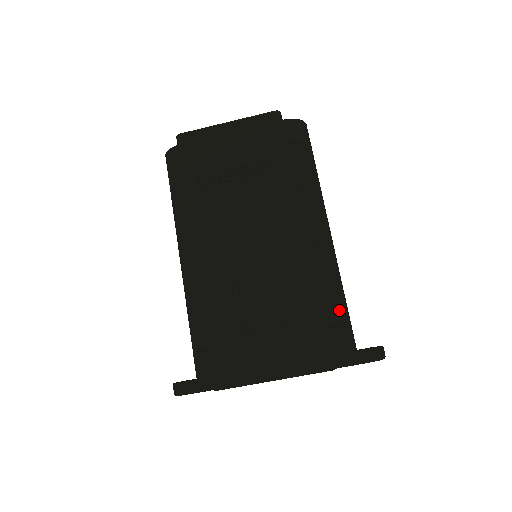
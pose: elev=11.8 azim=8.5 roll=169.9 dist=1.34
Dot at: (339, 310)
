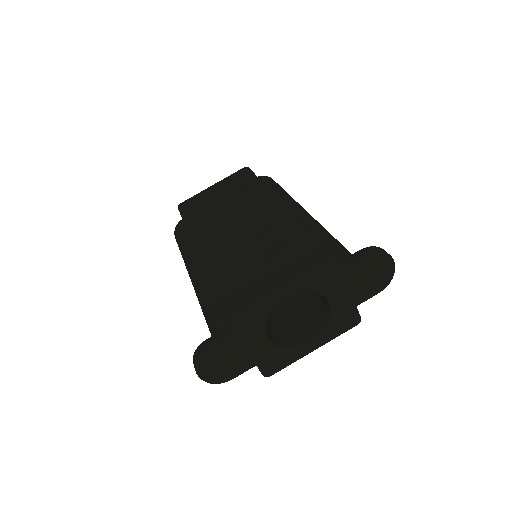
Dot at: (334, 244)
